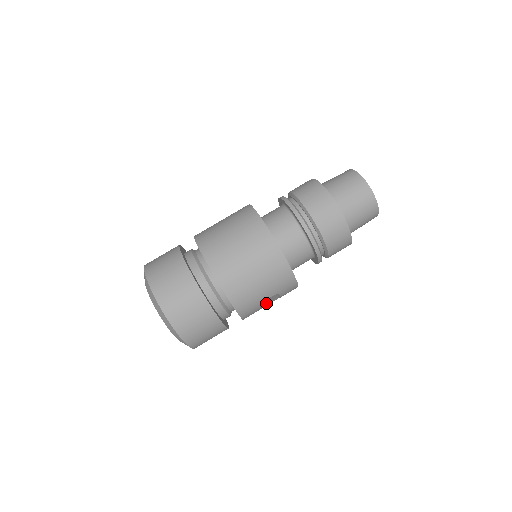
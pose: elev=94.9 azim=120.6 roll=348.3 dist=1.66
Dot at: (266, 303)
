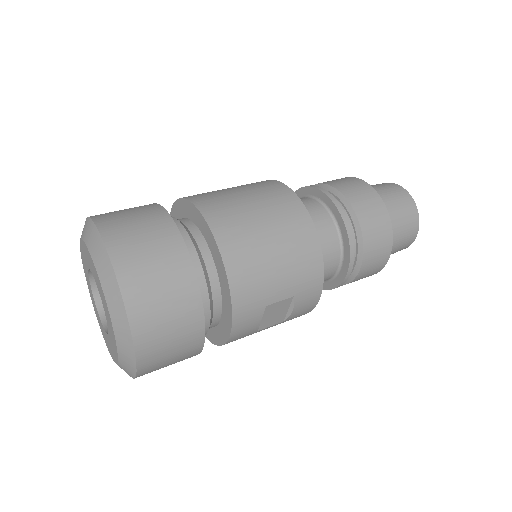
Dot at: (268, 318)
